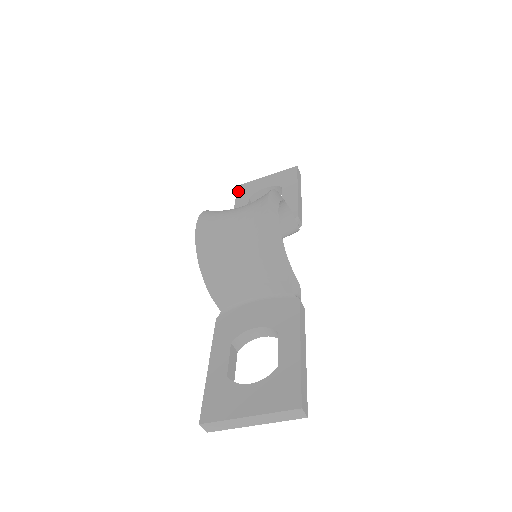
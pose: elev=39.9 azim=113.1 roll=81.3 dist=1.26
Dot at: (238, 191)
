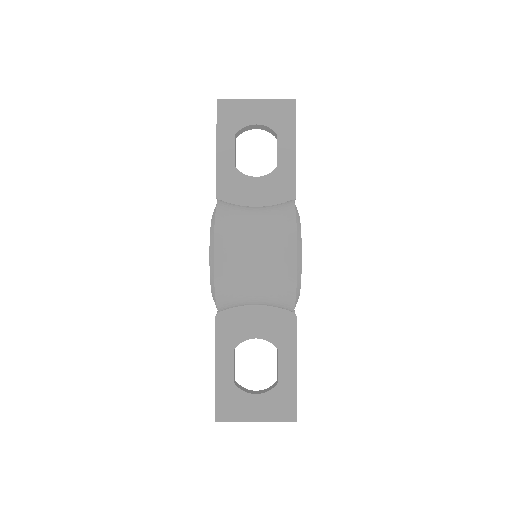
Dot at: (219, 113)
